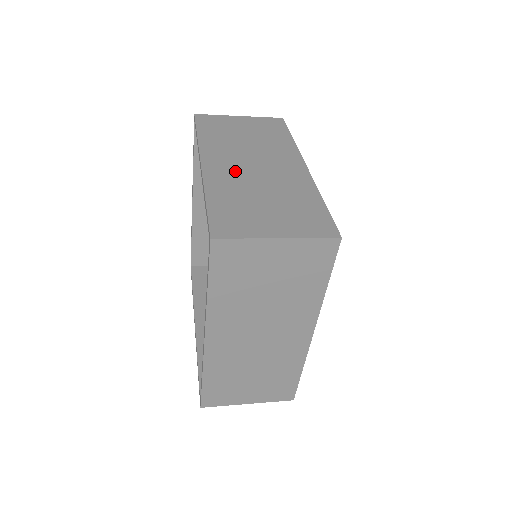
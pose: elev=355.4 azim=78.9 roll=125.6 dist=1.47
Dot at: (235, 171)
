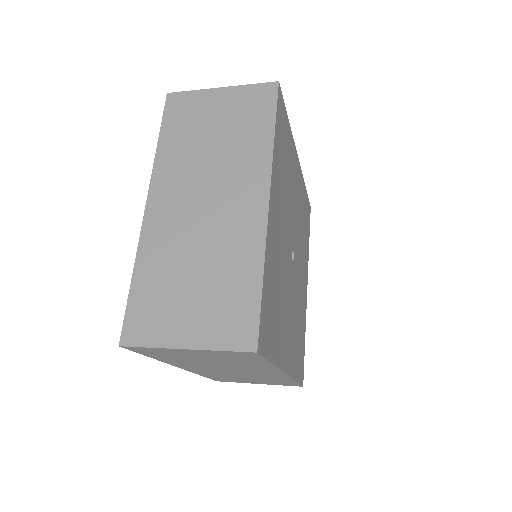
Dot at: (178, 219)
